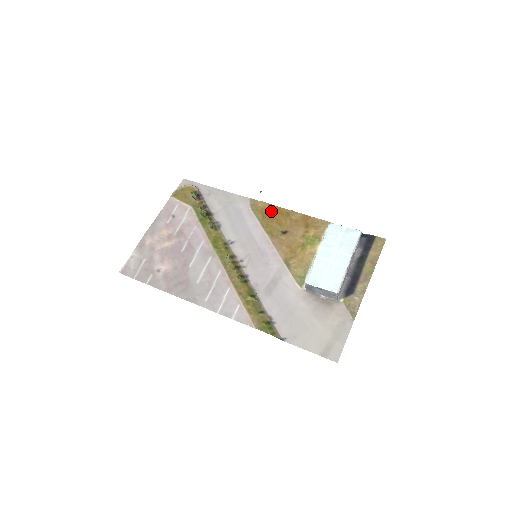
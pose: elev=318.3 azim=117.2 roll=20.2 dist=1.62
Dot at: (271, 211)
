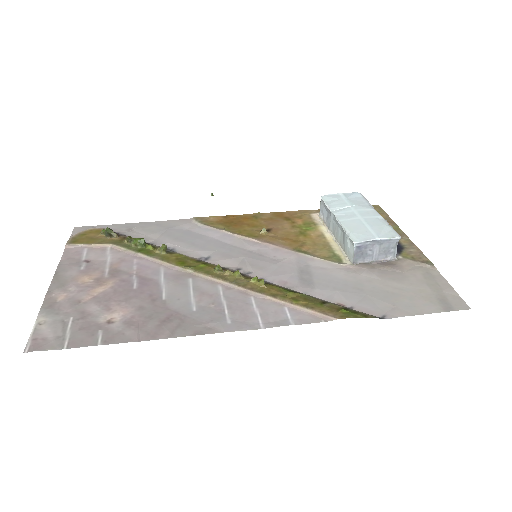
Dot at: (231, 220)
